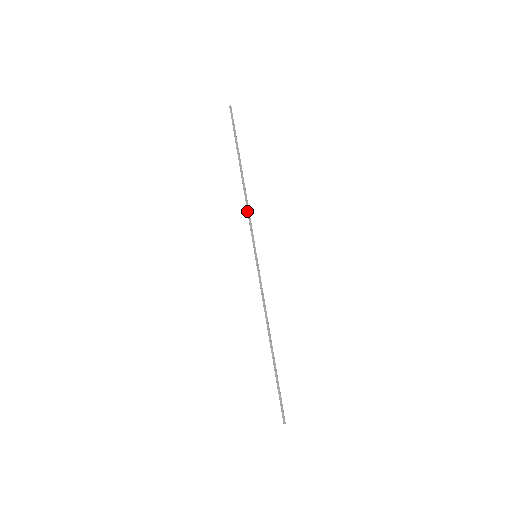
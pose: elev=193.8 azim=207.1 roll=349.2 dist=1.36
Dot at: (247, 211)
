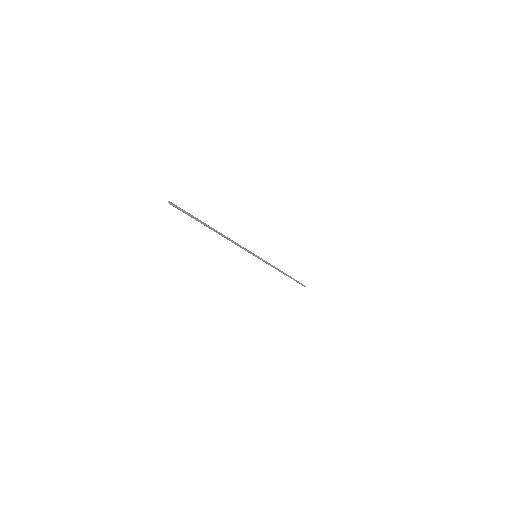
Dot at: occluded
